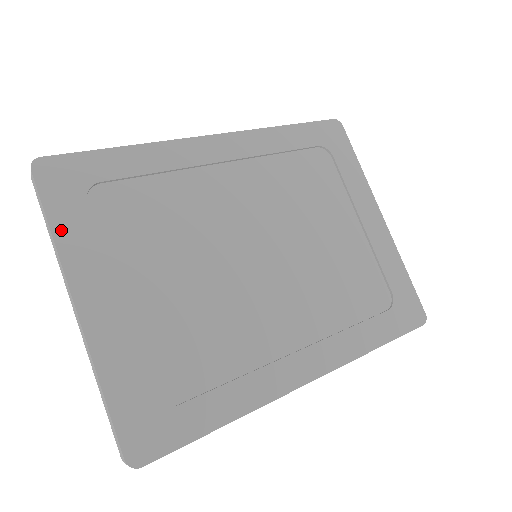
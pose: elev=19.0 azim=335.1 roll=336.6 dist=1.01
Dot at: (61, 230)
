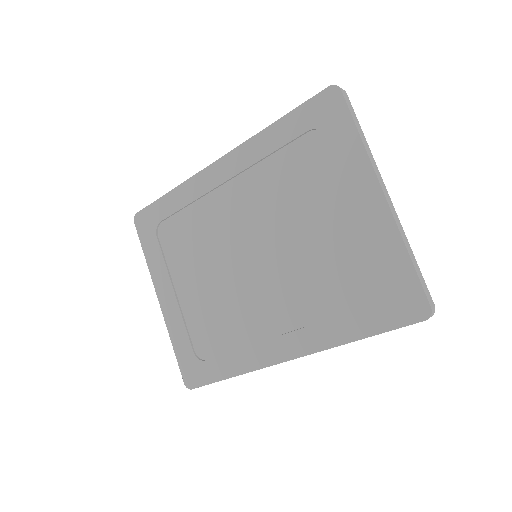
Dot at: (149, 256)
